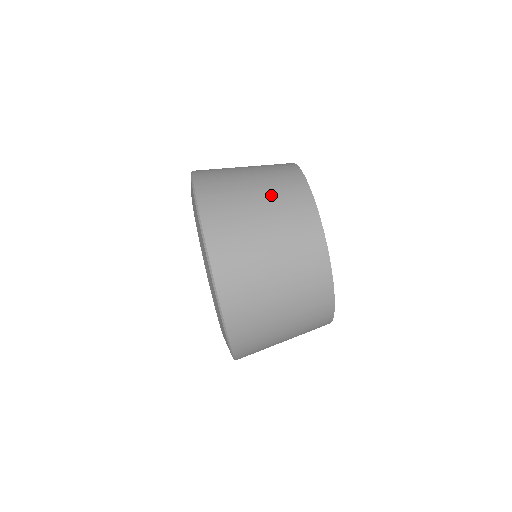
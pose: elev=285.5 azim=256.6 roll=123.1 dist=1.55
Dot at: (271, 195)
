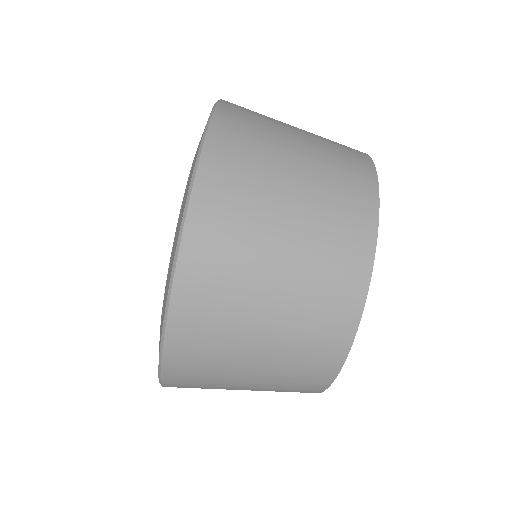
Dot at: (317, 199)
